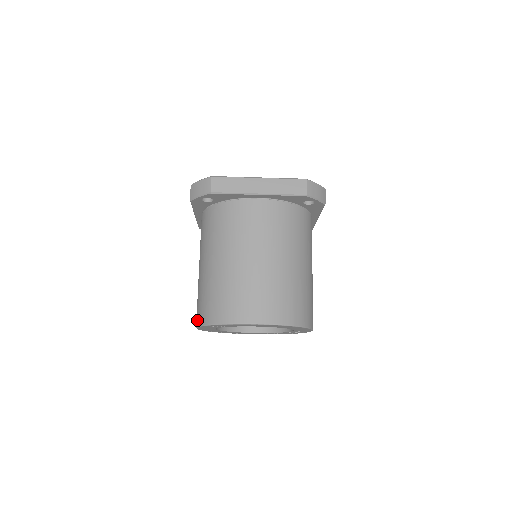
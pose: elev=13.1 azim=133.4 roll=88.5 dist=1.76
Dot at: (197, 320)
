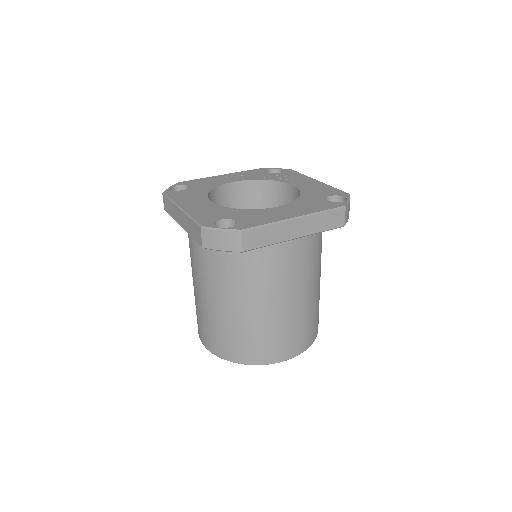
Dot at: (211, 348)
